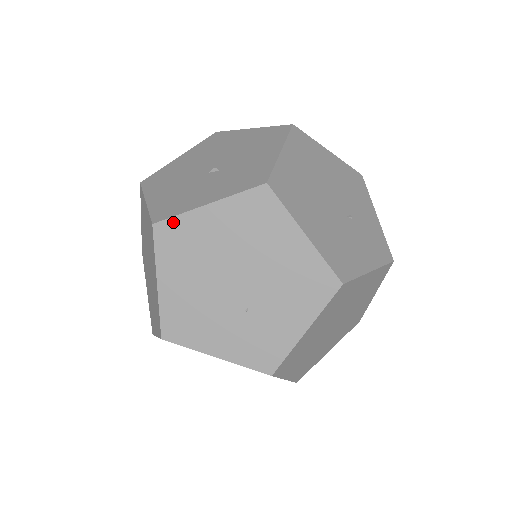
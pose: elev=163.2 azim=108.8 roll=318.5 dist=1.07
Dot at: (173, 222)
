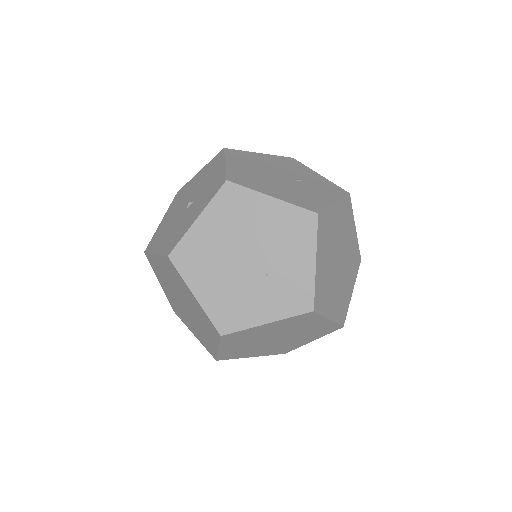
Dot at: (181, 246)
